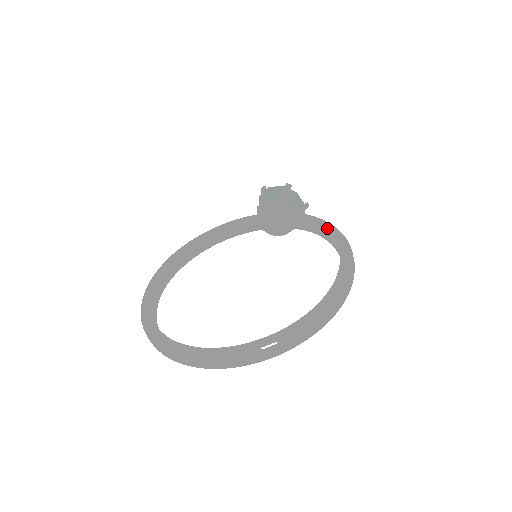
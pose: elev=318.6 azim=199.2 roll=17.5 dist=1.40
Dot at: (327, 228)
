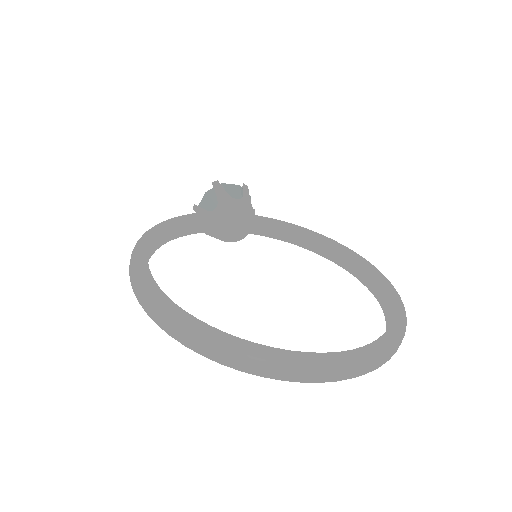
Dot at: (315, 234)
